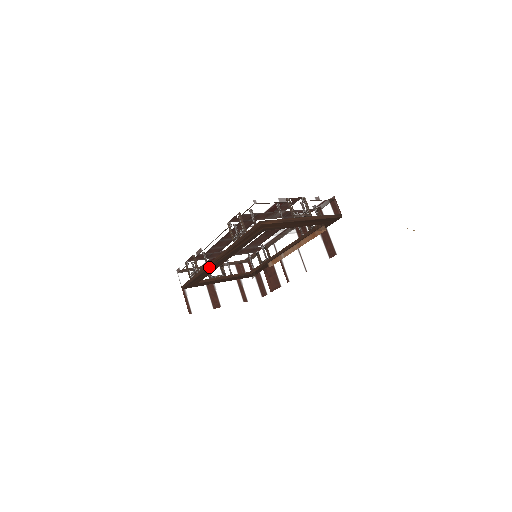
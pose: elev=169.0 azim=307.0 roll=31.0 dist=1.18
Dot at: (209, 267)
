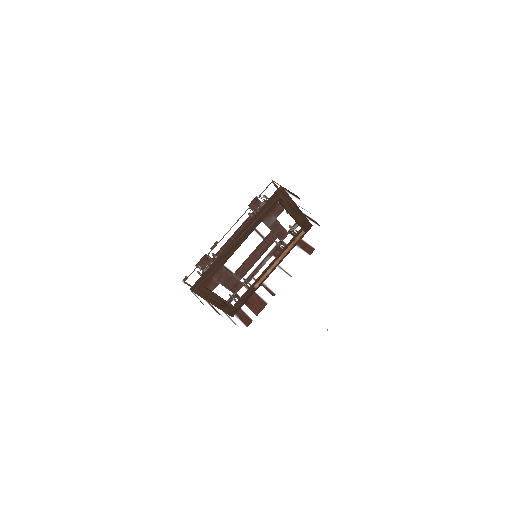
Dot at: (228, 248)
